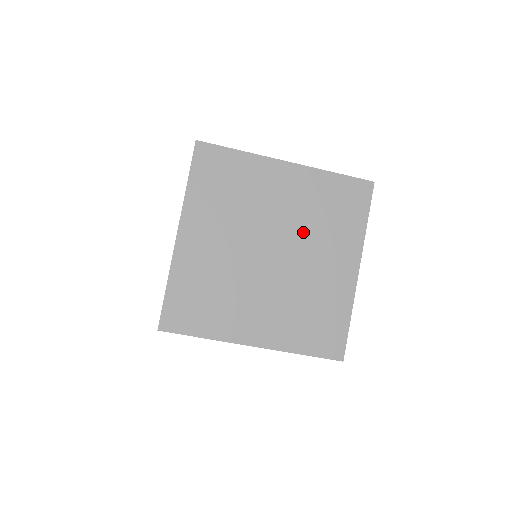
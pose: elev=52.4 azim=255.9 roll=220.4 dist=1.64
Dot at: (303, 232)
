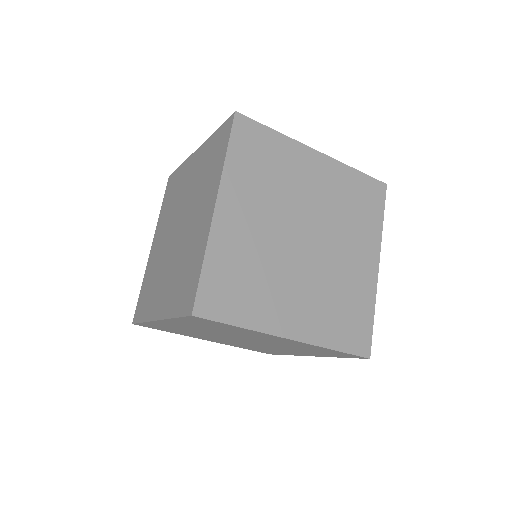
Dot at: (332, 222)
